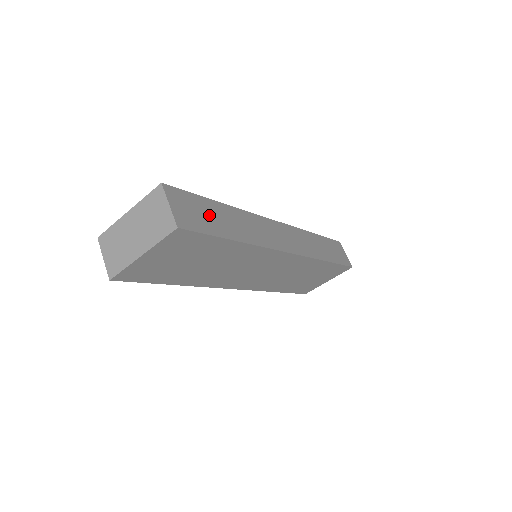
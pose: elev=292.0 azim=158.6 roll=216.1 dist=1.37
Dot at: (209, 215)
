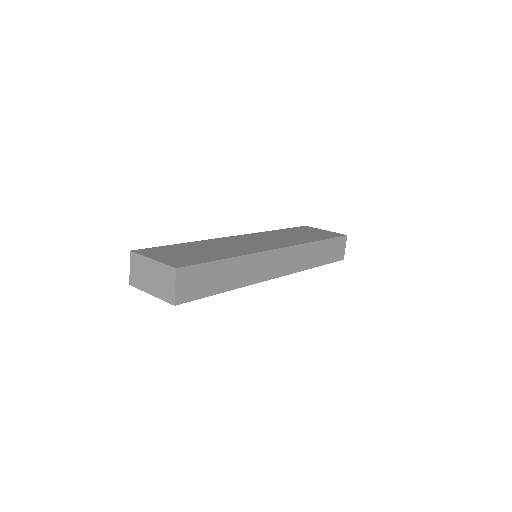
Dot at: (209, 278)
